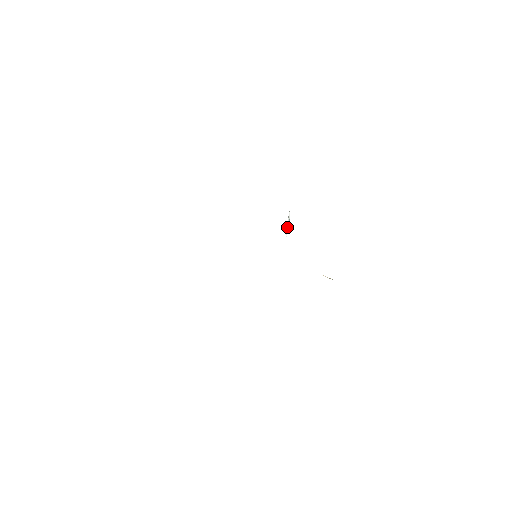
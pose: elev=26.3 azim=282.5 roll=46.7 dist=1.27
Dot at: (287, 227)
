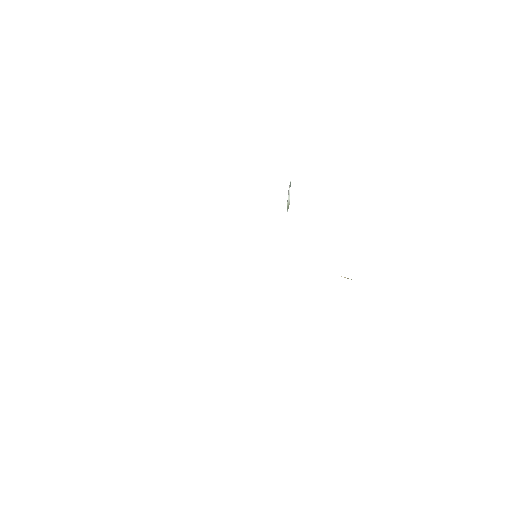
Dot at: (287, 204)
